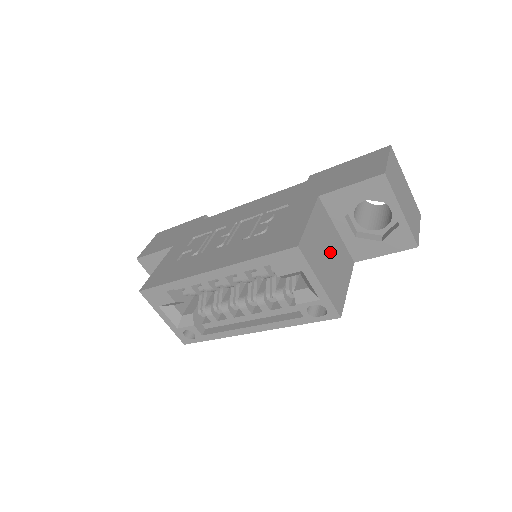
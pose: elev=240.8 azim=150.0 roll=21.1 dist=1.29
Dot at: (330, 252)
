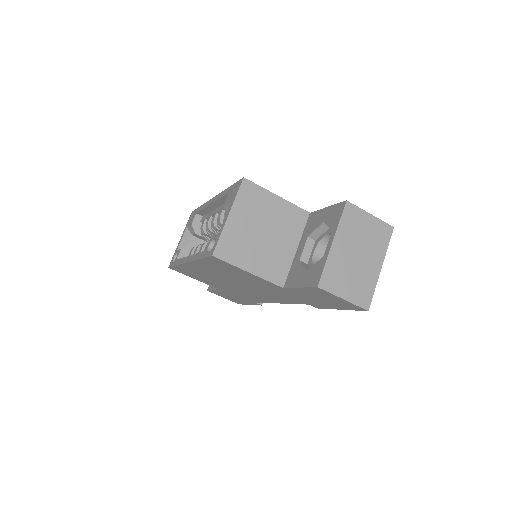
Dot at: (268, 235)
